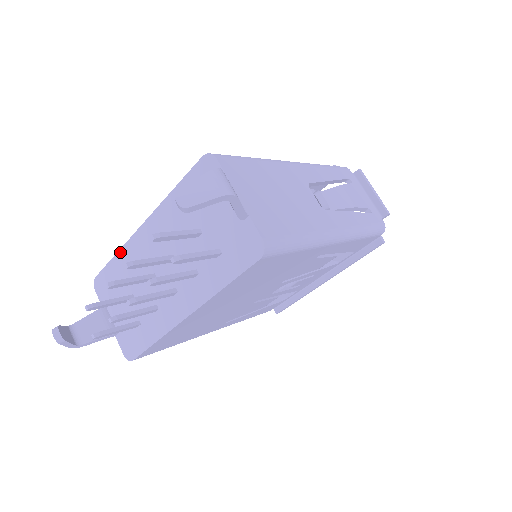
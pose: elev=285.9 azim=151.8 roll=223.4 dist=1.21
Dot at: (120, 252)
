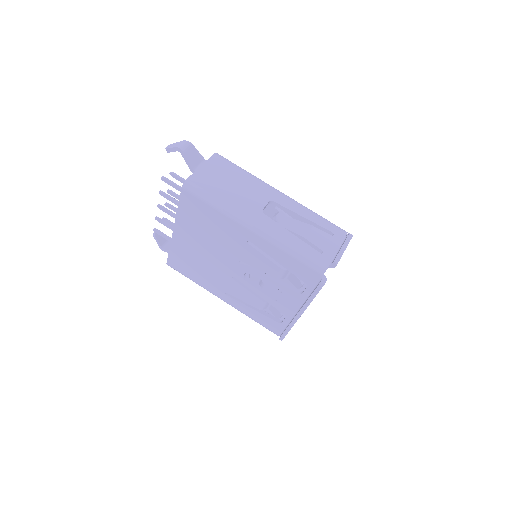
Dot at: occluded
